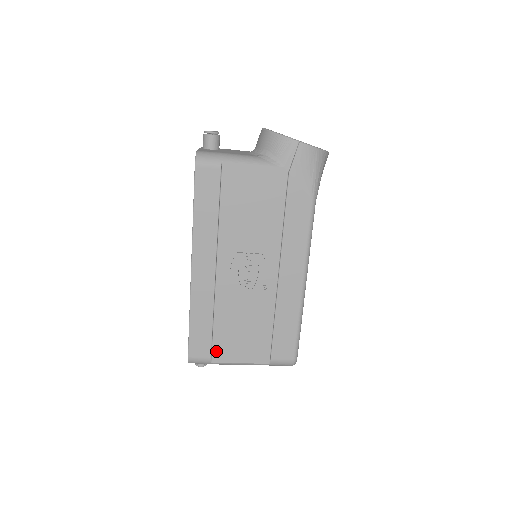
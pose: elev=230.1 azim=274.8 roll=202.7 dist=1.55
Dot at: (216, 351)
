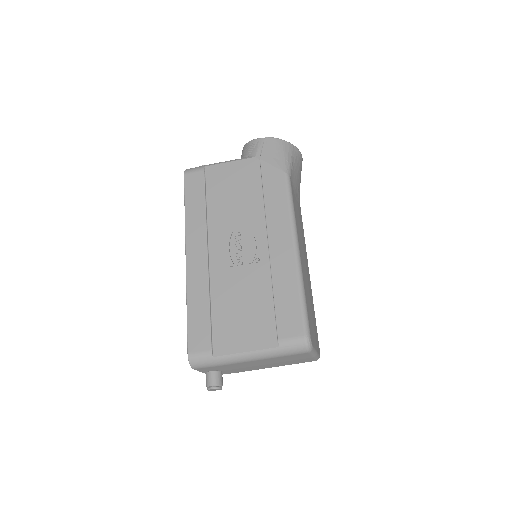
Dot at: (217, 342)
